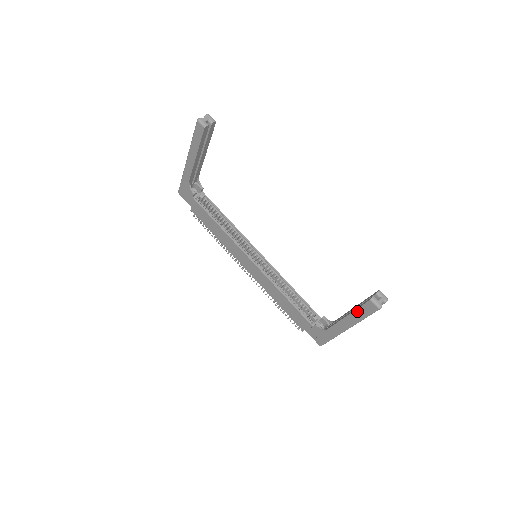
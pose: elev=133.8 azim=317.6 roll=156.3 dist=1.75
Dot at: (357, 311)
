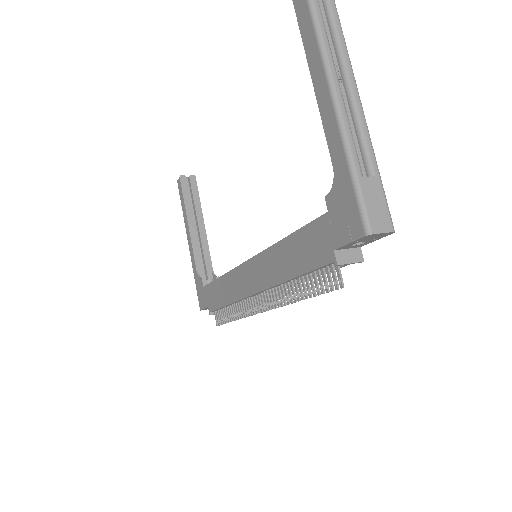
Dot at: (304, 40)
